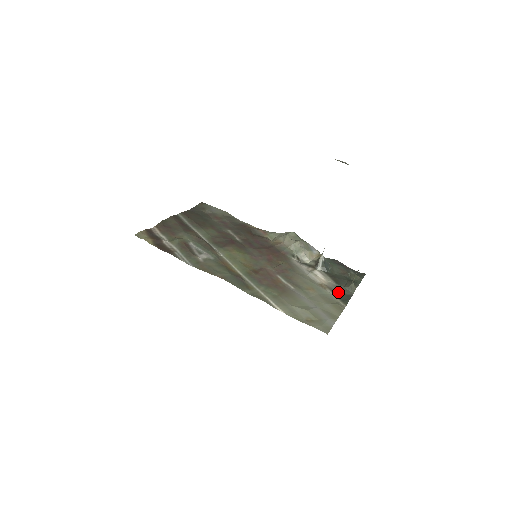
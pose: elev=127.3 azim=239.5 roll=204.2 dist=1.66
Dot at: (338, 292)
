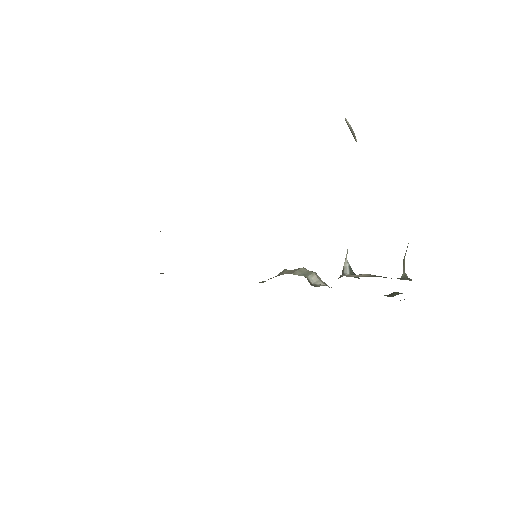
Dot at: occluded
